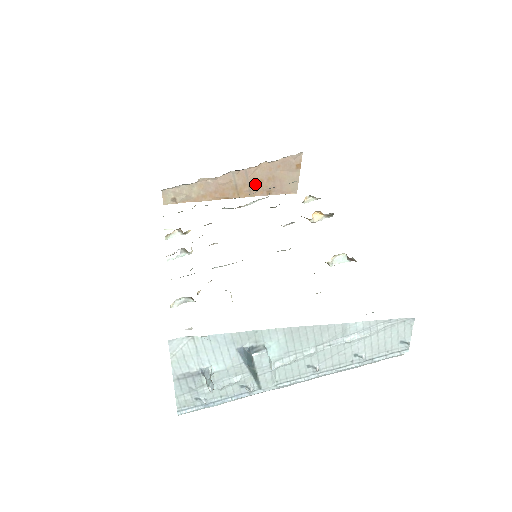
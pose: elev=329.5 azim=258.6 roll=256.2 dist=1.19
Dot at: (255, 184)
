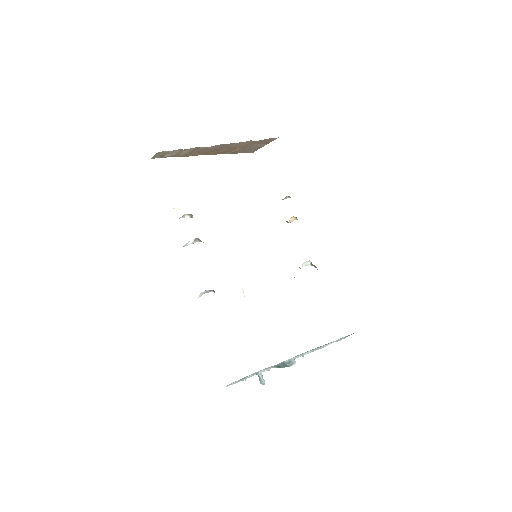
Dot at: (231, 149)
